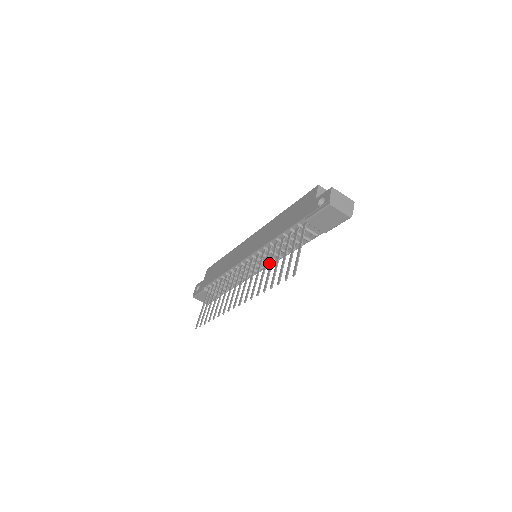
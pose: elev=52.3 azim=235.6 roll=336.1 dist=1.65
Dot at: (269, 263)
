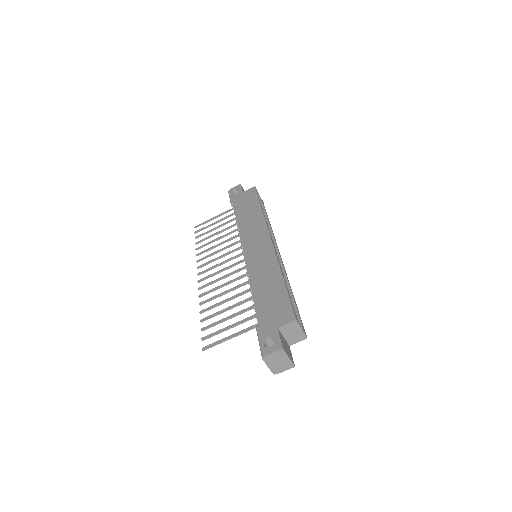
Dot at: occluded
